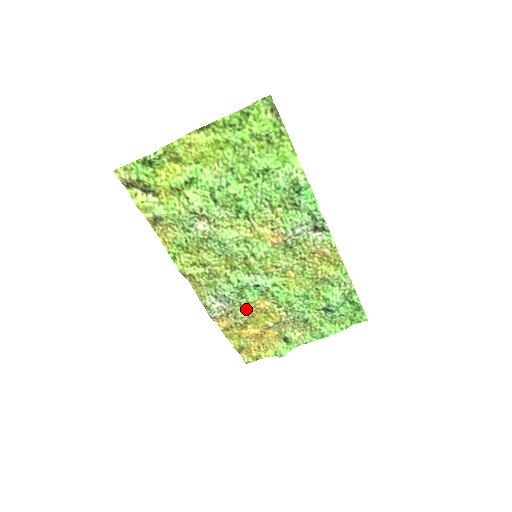
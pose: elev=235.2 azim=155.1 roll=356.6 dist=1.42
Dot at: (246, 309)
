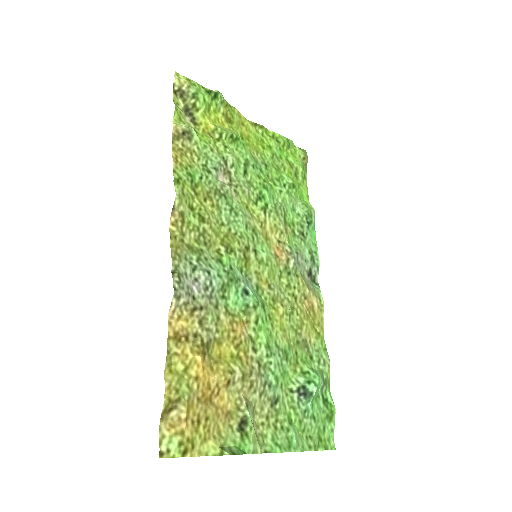
Dot at: (219, 319)
